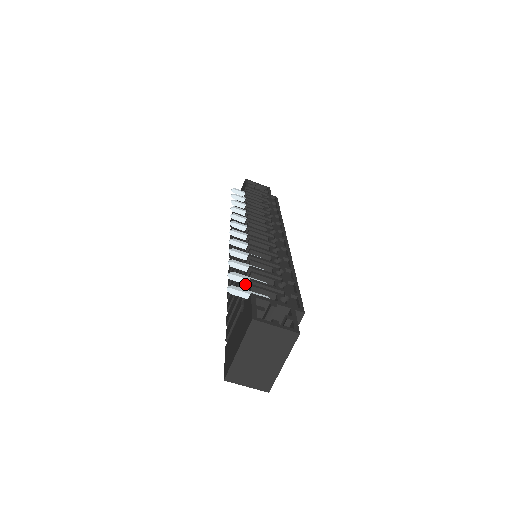
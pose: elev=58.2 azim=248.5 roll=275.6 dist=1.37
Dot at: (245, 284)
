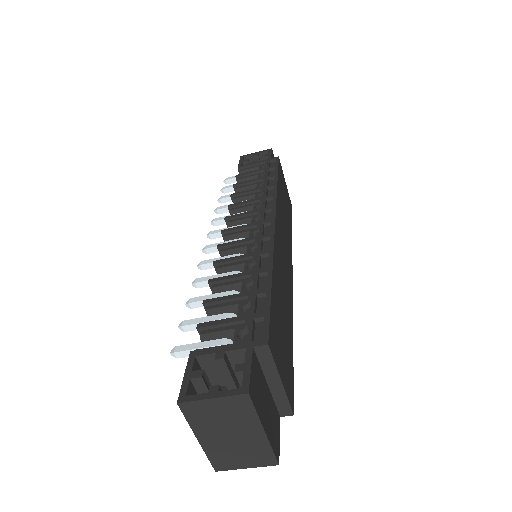
Dot at: occluded
